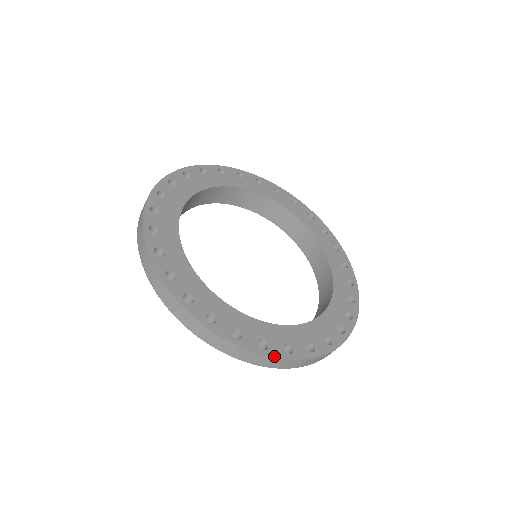
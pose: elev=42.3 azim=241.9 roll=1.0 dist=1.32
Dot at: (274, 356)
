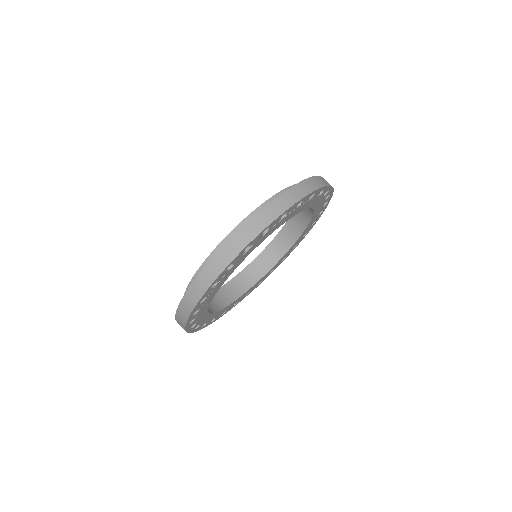
Dot at: occluded
